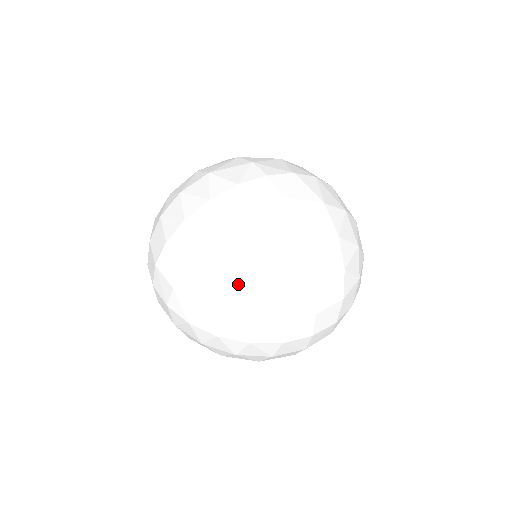
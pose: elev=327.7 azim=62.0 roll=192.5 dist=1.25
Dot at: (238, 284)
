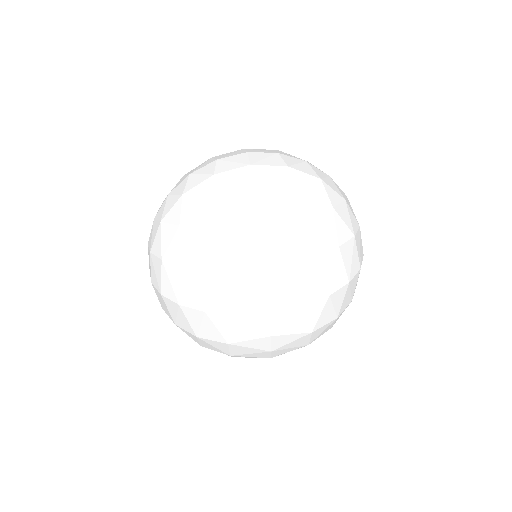
Dot at: occluded
